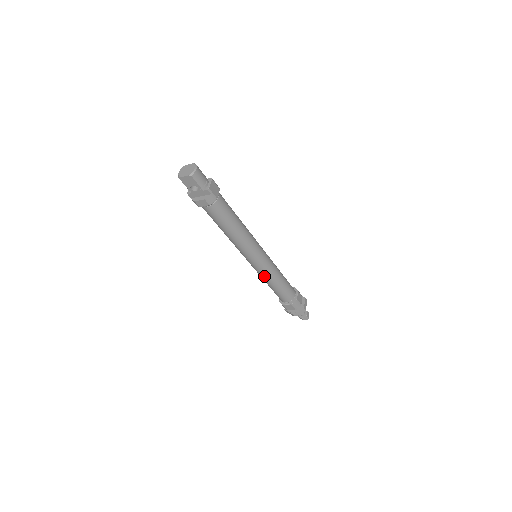
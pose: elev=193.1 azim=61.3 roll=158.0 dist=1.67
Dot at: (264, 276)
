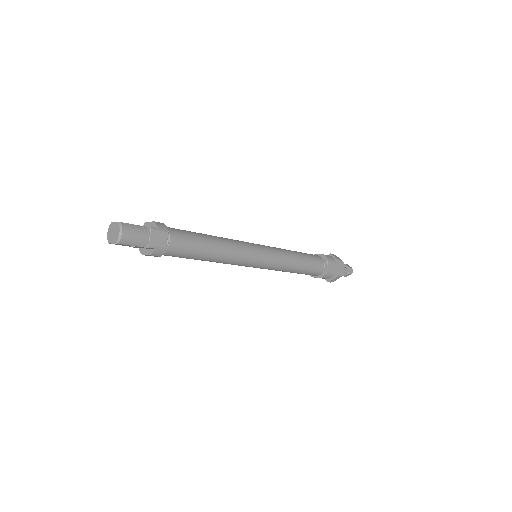
Dot at: occluded
